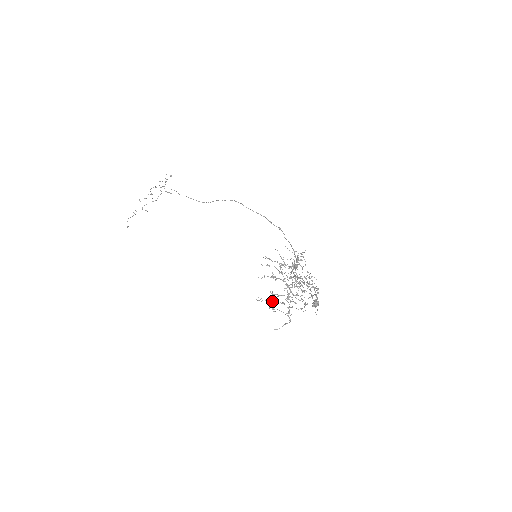
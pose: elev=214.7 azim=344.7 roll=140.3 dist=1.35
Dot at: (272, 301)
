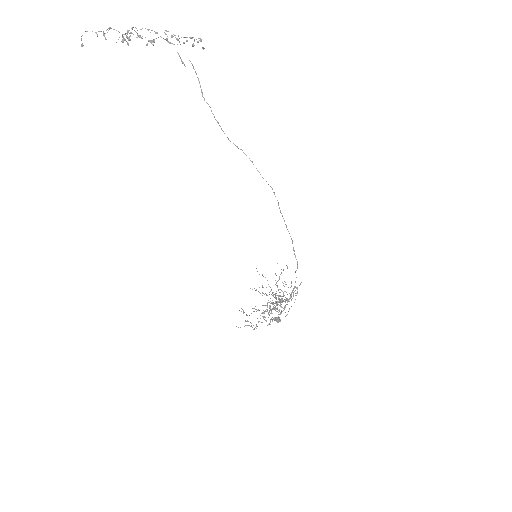
Dot at: occluded
